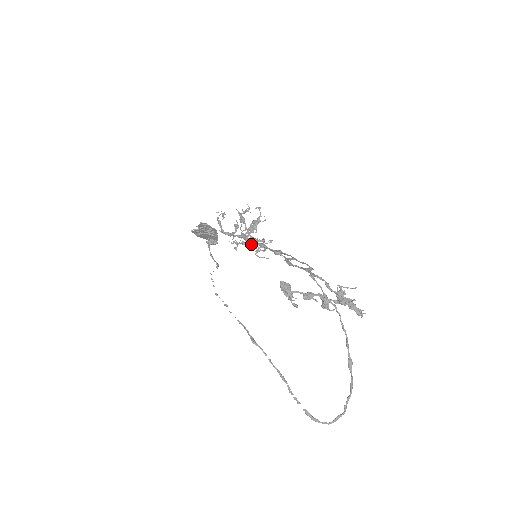
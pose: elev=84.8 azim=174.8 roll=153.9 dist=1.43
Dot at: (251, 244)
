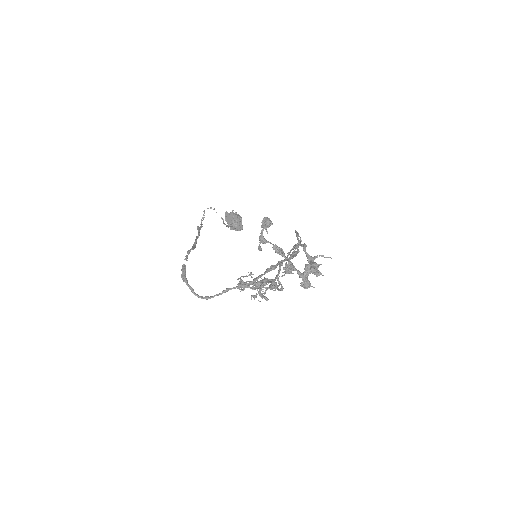
Dot at: (255, 284)
